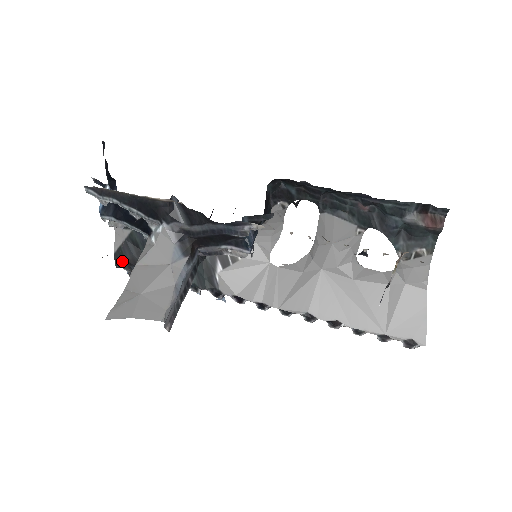
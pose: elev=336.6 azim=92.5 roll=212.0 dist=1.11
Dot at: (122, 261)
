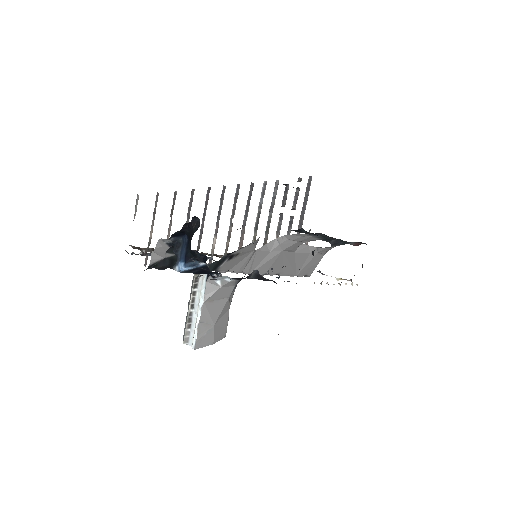
Dot at: occluded
